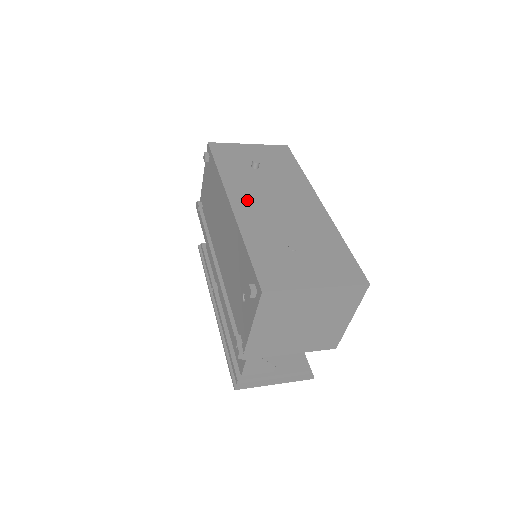
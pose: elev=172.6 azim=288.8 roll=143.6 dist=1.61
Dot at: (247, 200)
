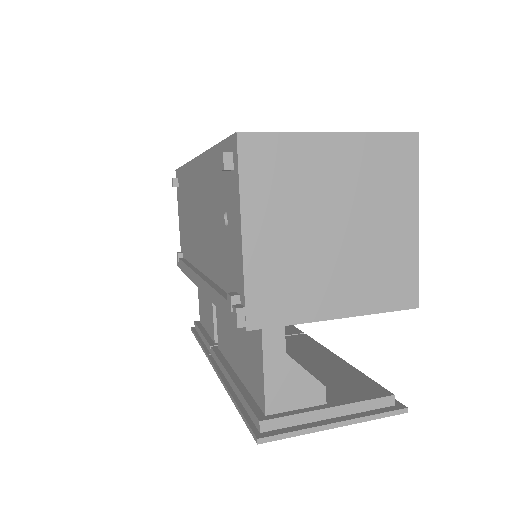
Dot at: occluded
